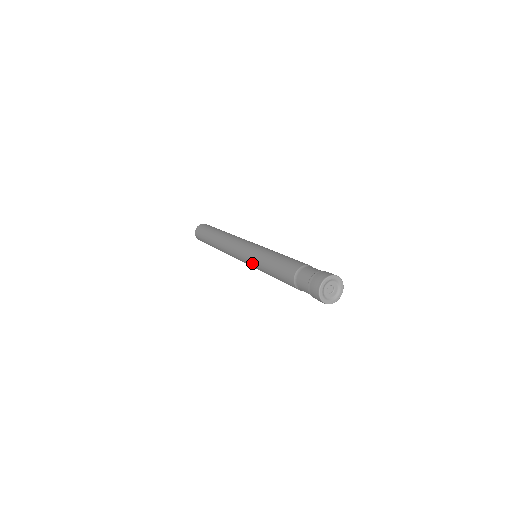
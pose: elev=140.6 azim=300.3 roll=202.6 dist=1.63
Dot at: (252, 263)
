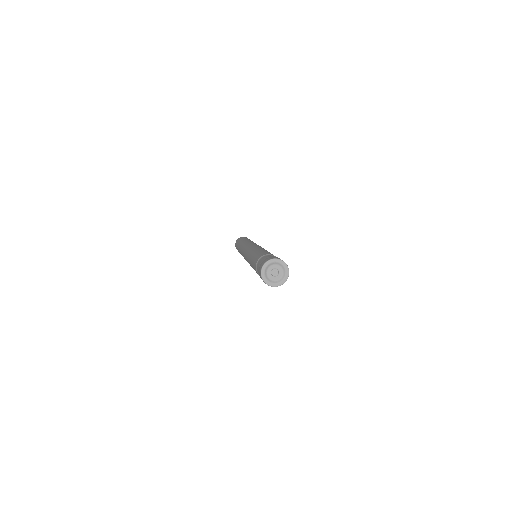
Dot at: occluded
